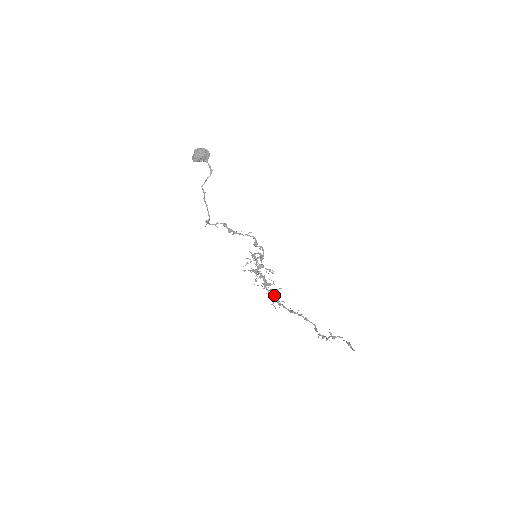
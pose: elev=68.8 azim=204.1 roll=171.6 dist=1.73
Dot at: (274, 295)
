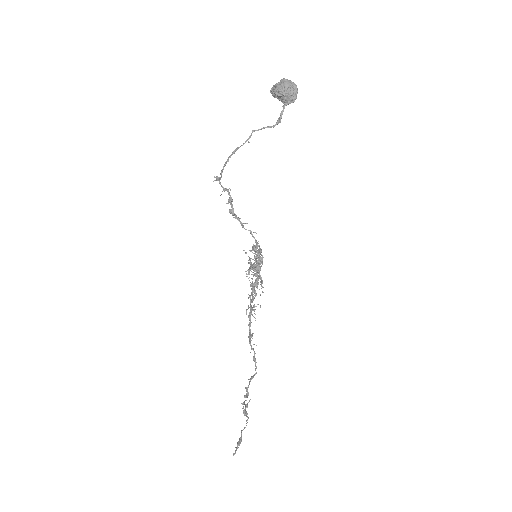
Dot at: occluded
